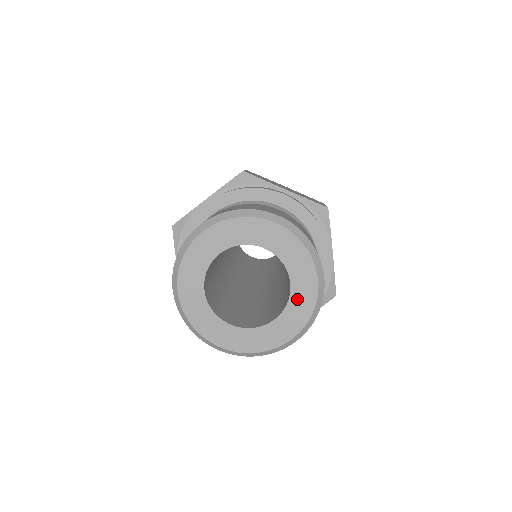
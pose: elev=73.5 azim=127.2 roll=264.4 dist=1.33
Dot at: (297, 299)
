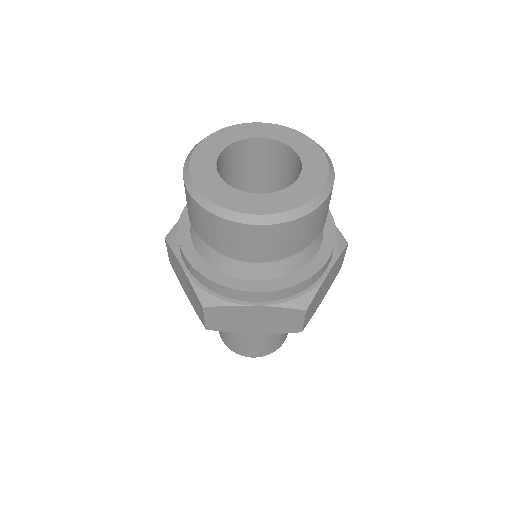
Dot at: (293, 192)
